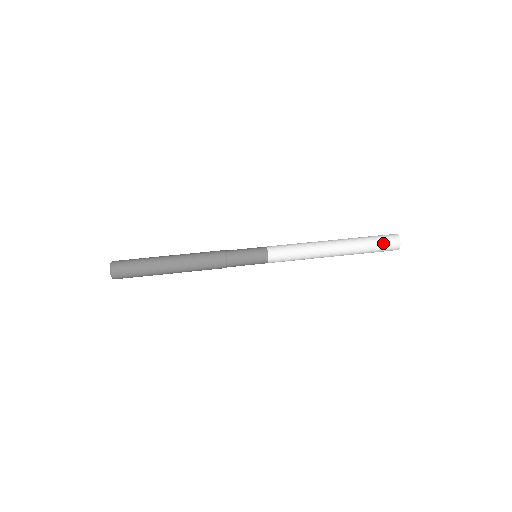
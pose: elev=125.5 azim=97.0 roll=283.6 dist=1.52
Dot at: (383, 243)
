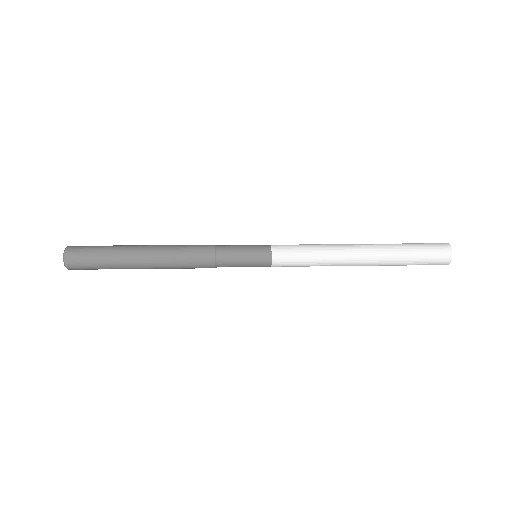
Dot at: (428, 256)
